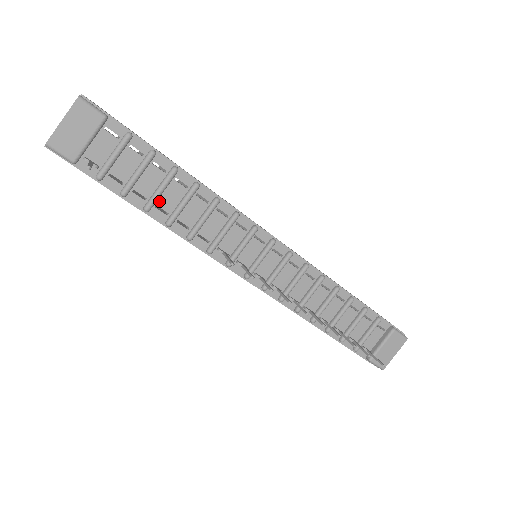
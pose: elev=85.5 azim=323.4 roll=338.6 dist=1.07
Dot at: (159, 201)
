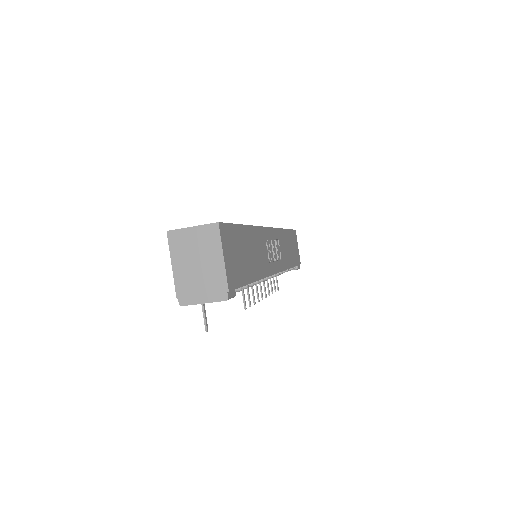
Dot at: occluded
